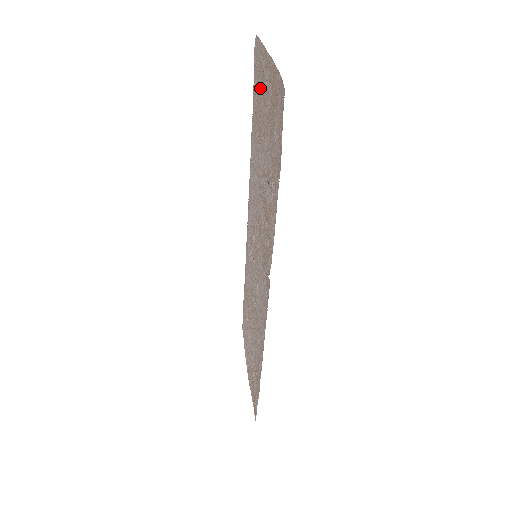
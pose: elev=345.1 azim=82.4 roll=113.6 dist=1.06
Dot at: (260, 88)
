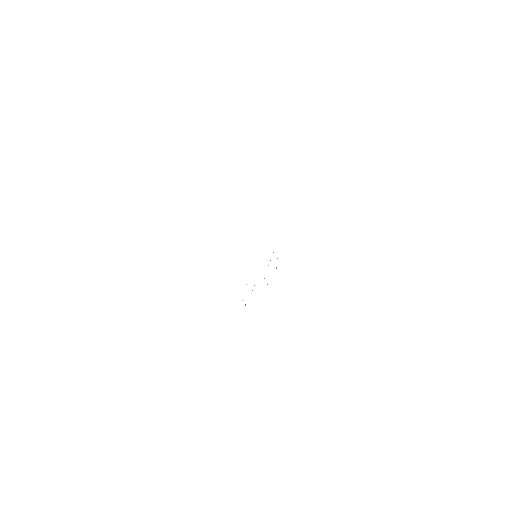
Dot at: occluded
